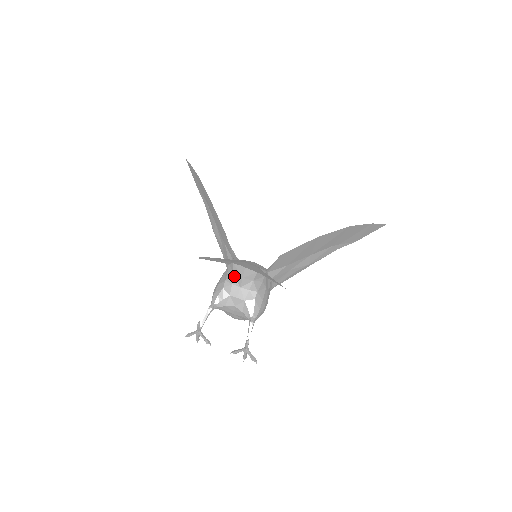
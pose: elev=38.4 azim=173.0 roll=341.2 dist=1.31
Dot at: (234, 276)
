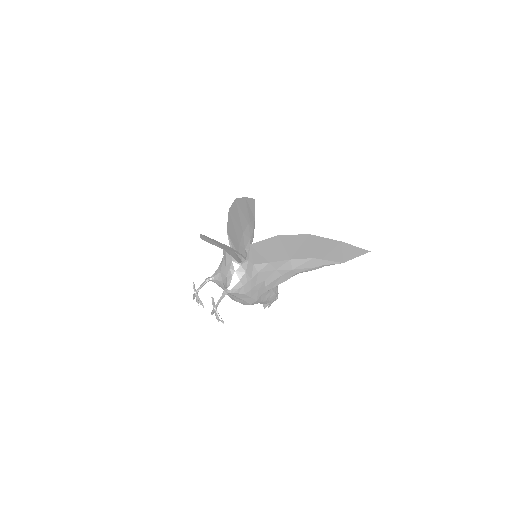
Dot at: (224, 257)
